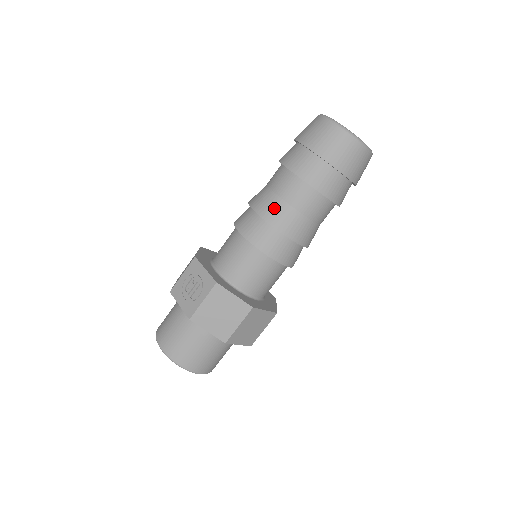
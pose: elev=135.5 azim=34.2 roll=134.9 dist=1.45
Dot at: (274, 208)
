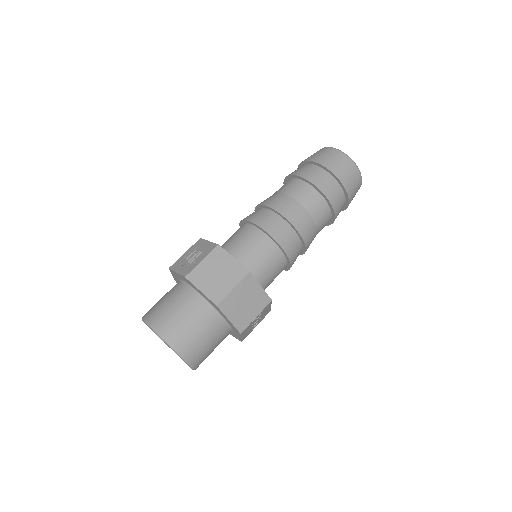
Dot at: (278, 199)
